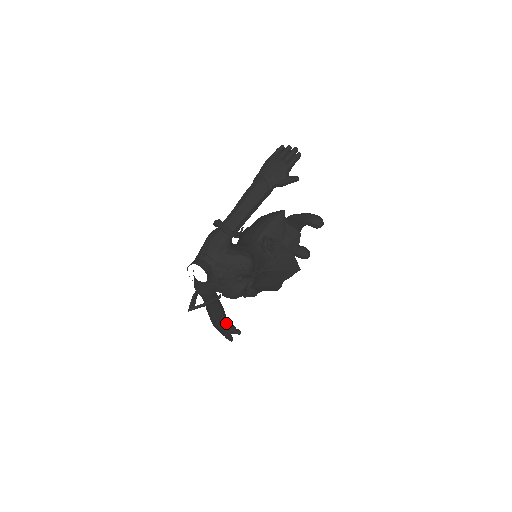
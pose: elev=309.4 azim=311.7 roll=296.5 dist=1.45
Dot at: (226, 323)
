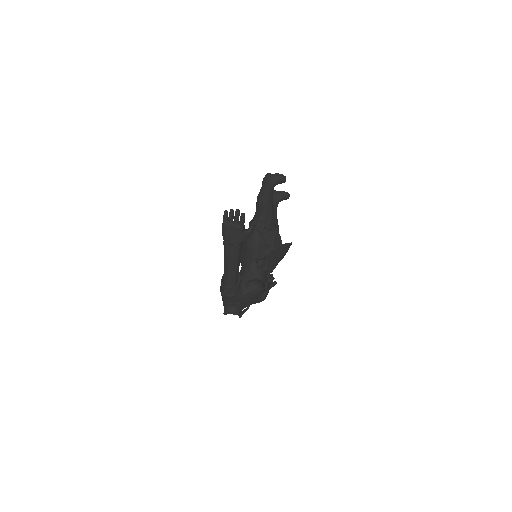
Dot at: occluded
